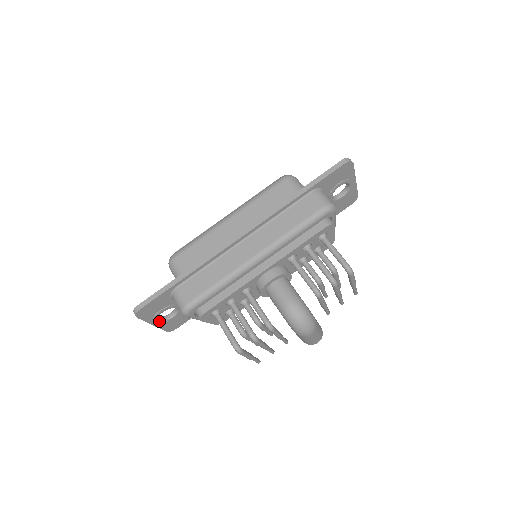
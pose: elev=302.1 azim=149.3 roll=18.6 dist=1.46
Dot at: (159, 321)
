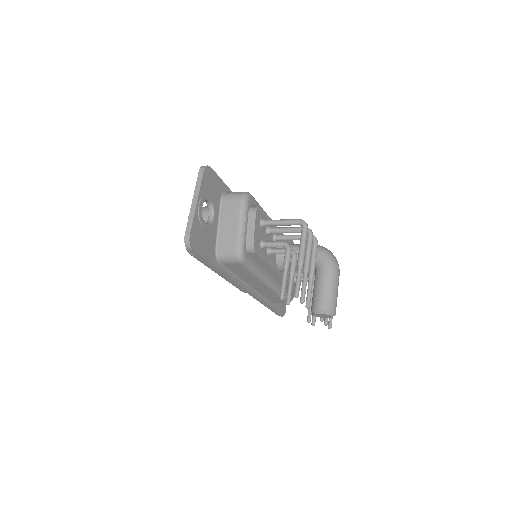
Dot at: (201, 207)
